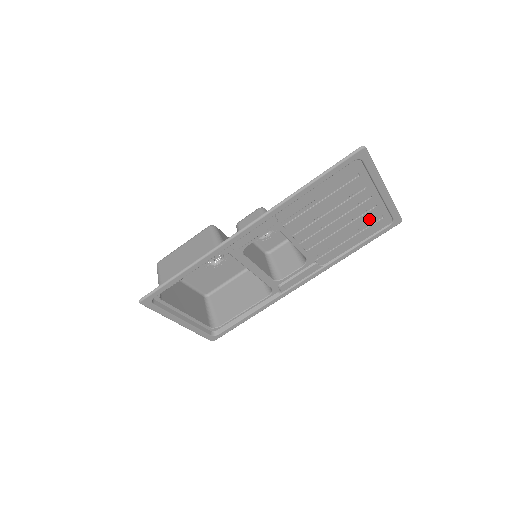
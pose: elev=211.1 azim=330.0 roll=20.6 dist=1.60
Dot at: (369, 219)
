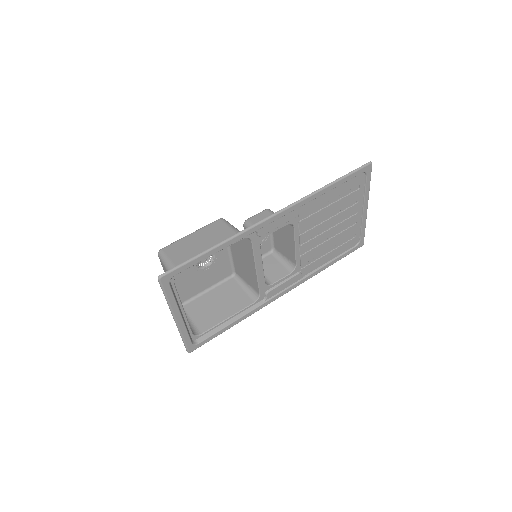
Dot at: (347, 235)
